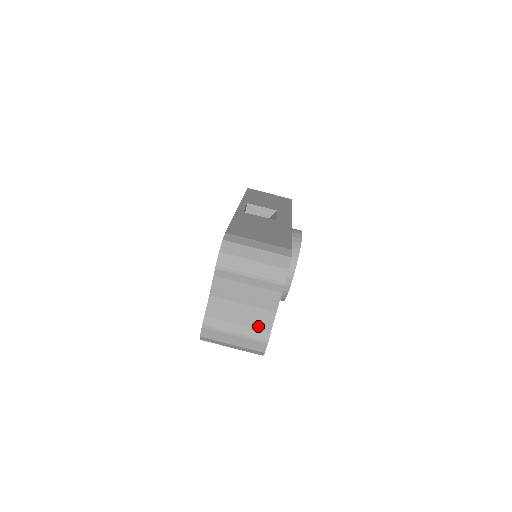
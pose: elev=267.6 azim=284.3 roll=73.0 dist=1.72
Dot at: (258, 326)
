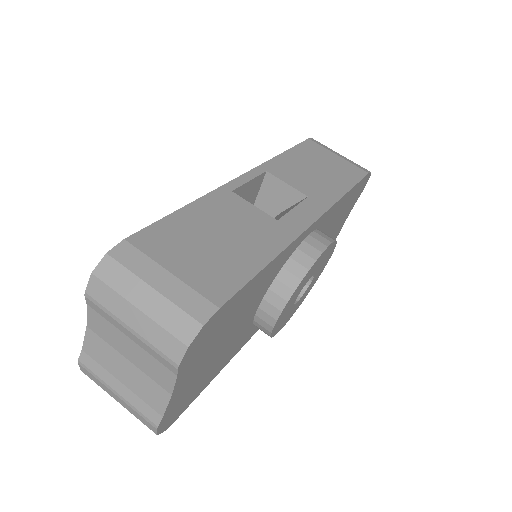
Dot at: (147, 399)
